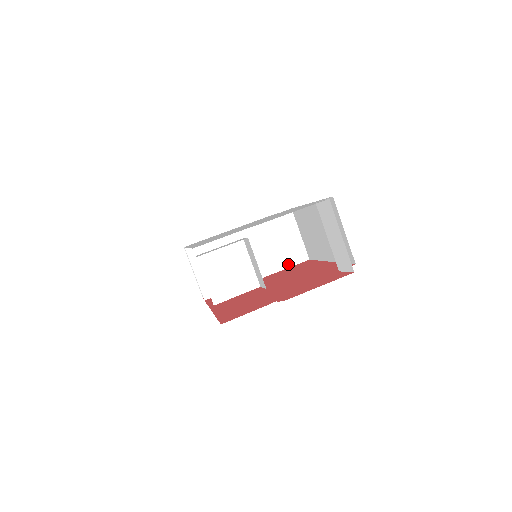
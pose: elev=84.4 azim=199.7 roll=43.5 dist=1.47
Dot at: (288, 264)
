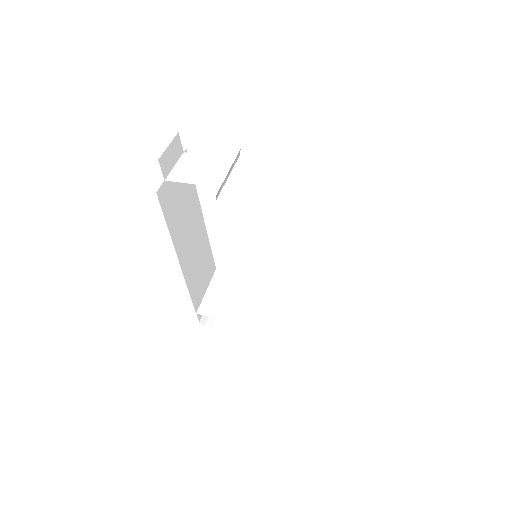
Dot at: (299, 326)
